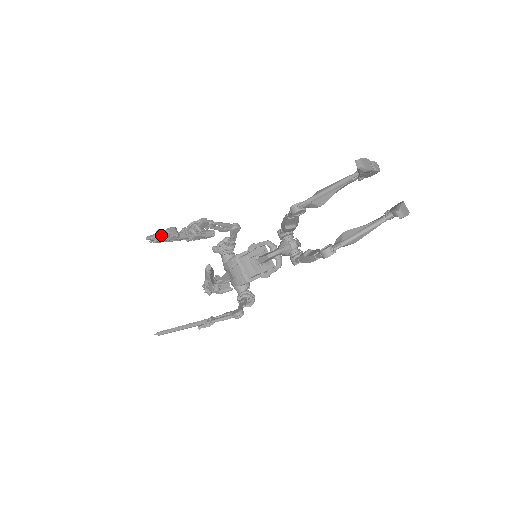
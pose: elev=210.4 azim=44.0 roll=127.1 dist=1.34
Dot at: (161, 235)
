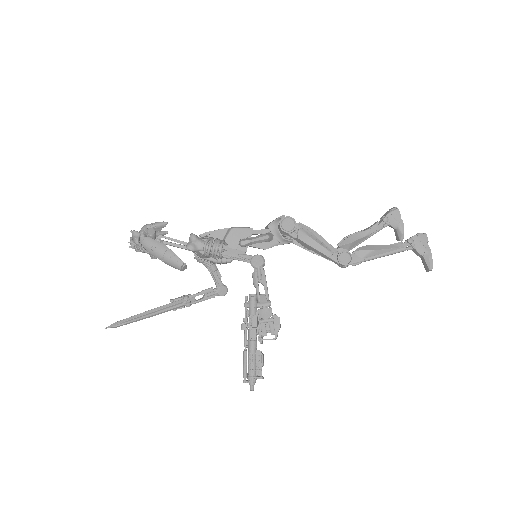
Dot at: (259, 375)
